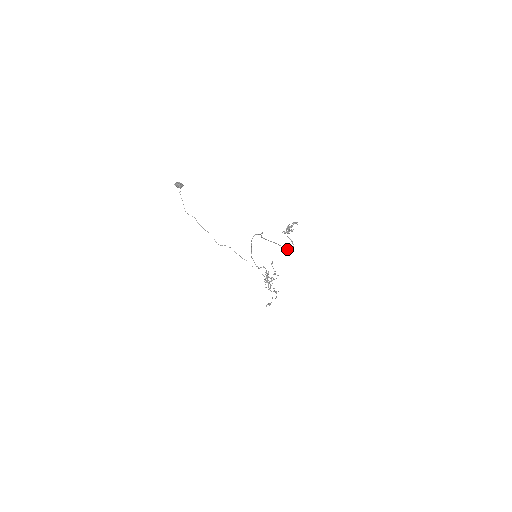
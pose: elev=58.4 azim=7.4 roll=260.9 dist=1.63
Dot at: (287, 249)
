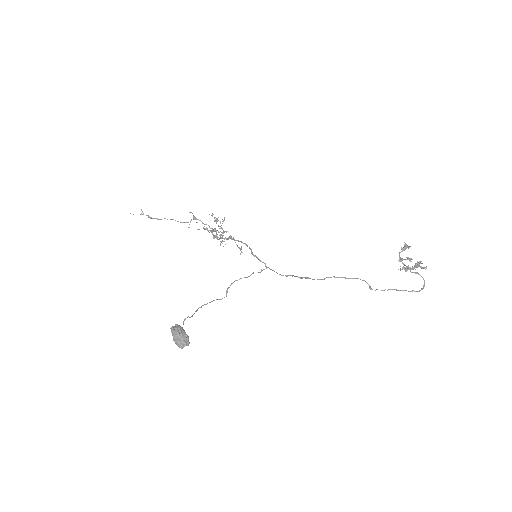
Dot at: occluded
